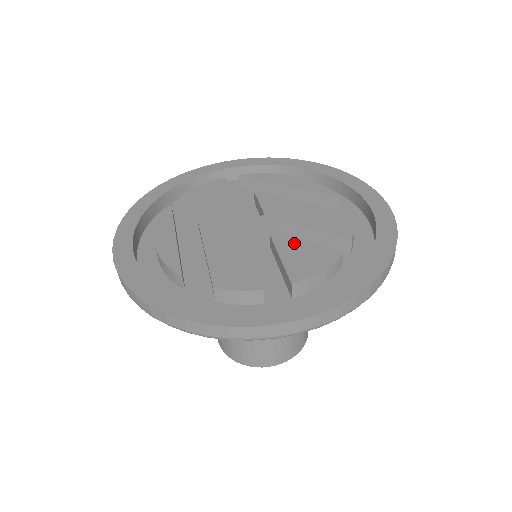
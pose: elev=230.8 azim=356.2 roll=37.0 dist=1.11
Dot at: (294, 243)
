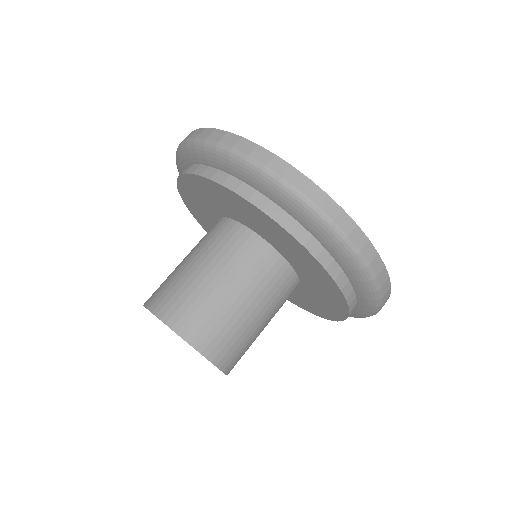
Dot at: occluded
